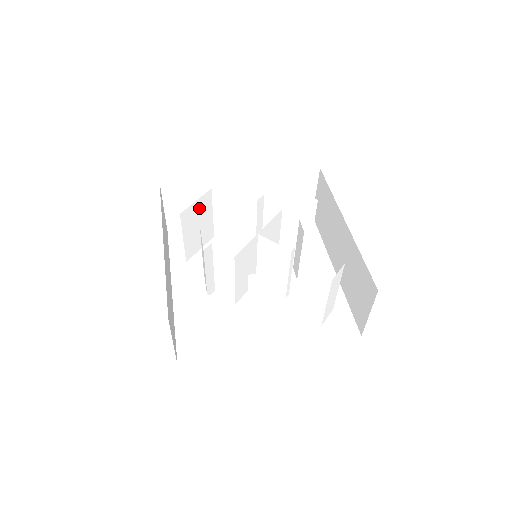
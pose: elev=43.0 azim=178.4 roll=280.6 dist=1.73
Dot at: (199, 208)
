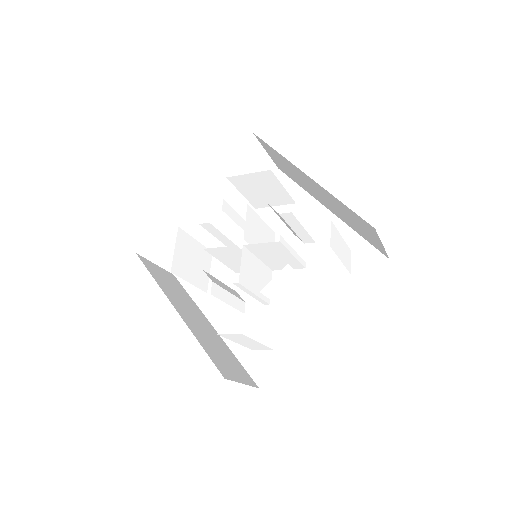
Dot at: (182, 250)
